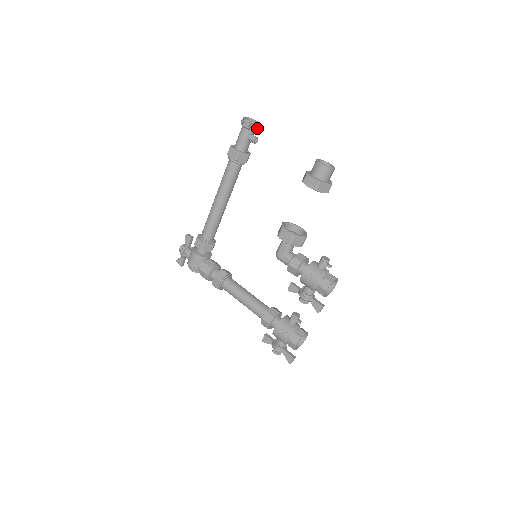
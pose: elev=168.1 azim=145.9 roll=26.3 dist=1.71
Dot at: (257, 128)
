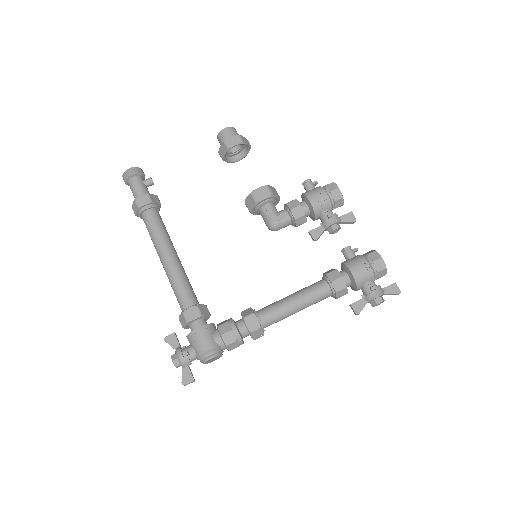
Dot at: (143, 173)
